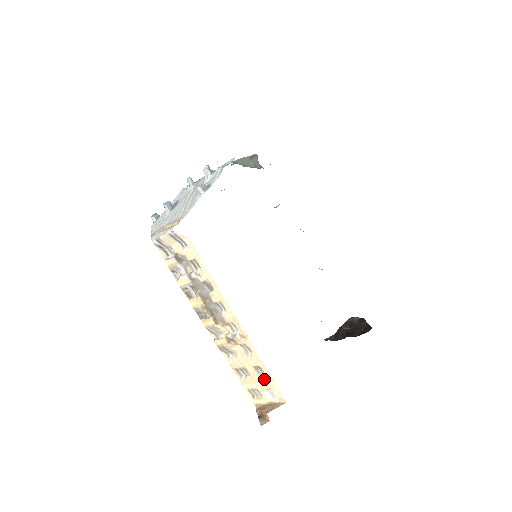
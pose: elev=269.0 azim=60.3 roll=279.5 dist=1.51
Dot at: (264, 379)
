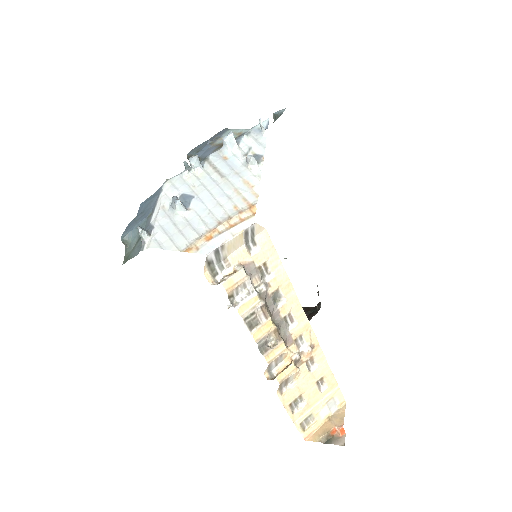
Dot at: (326, 391)
